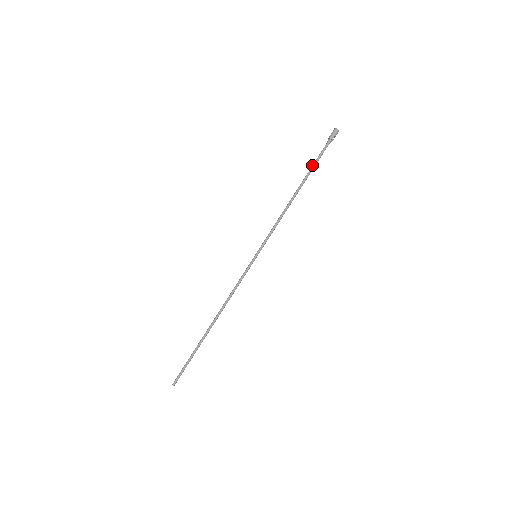
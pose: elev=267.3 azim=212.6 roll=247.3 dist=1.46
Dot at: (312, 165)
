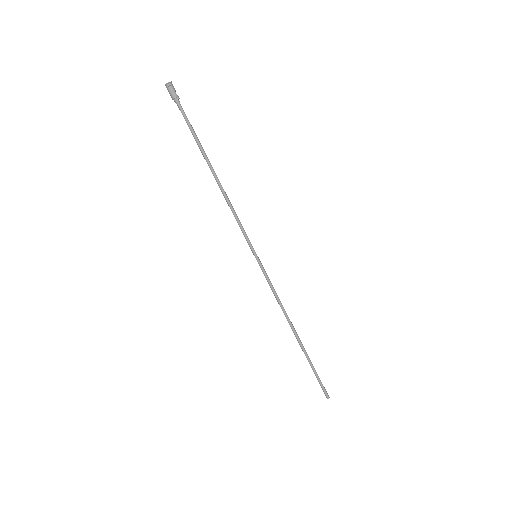
Dot at: (194, 138)
